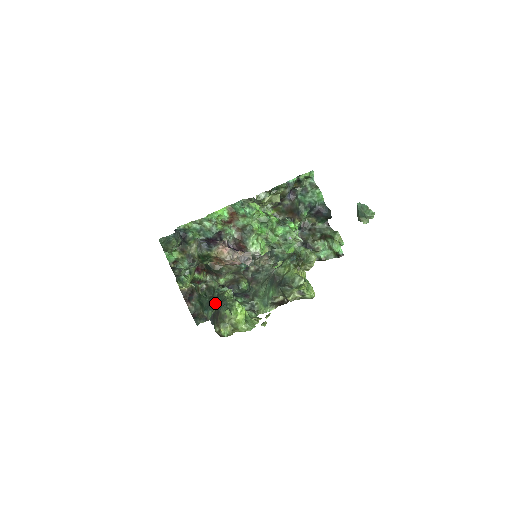
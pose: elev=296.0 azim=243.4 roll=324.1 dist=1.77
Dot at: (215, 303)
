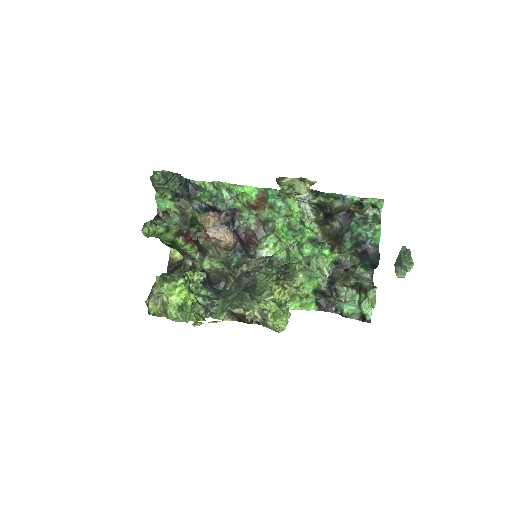
Dot at: occluded
